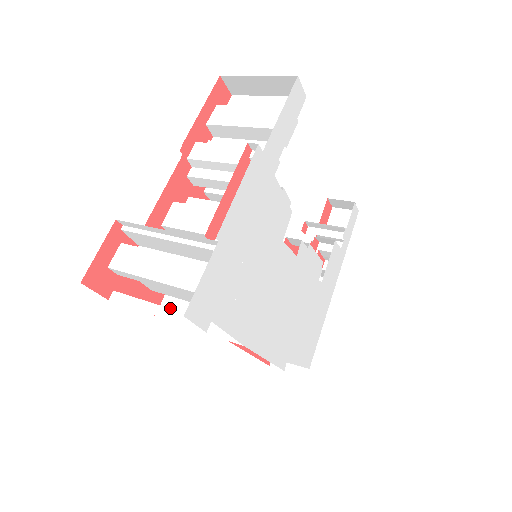
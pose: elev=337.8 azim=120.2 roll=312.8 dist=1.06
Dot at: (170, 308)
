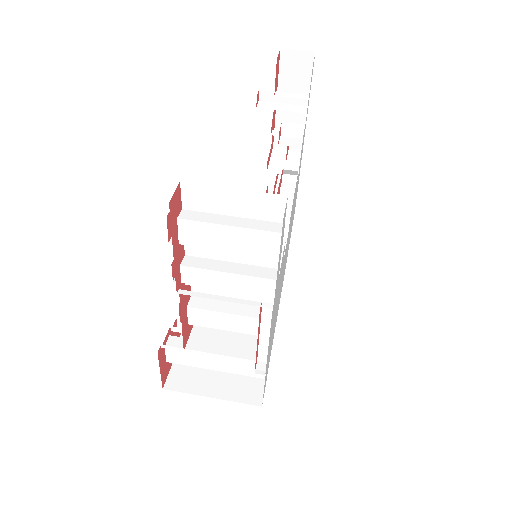
Dot at: occluded
